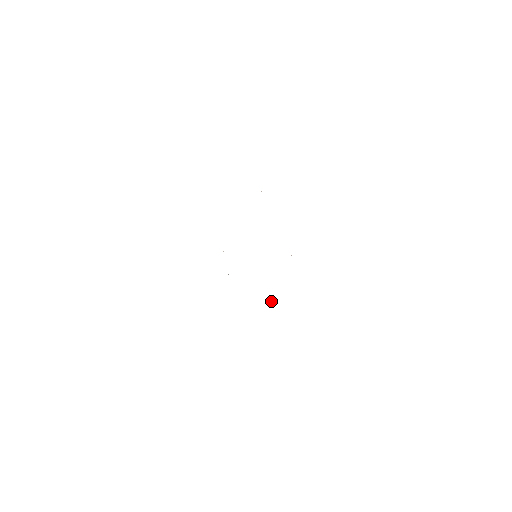
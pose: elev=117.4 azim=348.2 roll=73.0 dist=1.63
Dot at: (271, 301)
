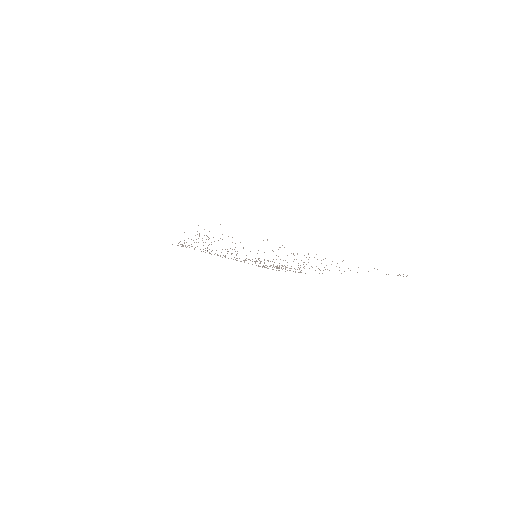
Dot at: (272, 269)
